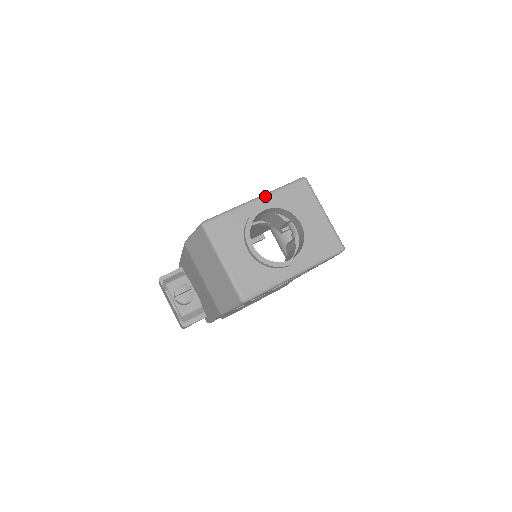
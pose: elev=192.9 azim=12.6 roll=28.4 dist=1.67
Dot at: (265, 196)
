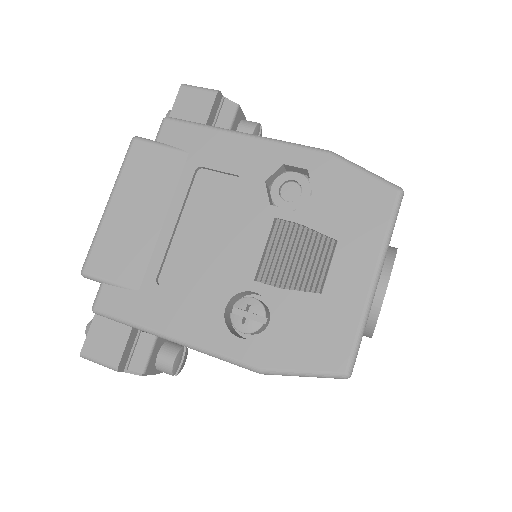
Dot at: occluded
